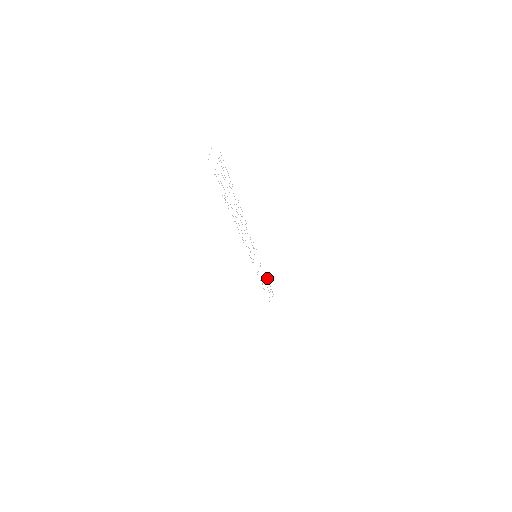
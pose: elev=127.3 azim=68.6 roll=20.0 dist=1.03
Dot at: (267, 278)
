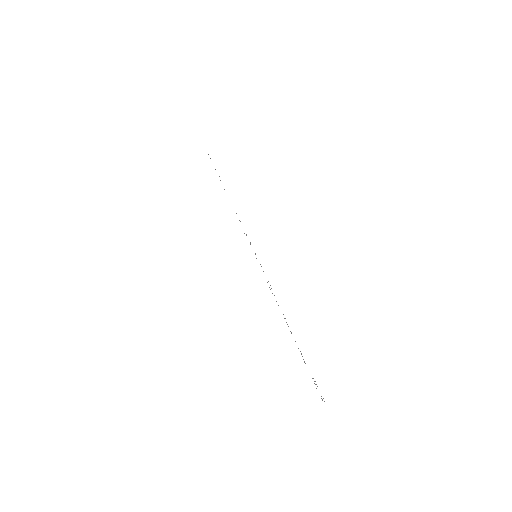
Dot at: occluded
